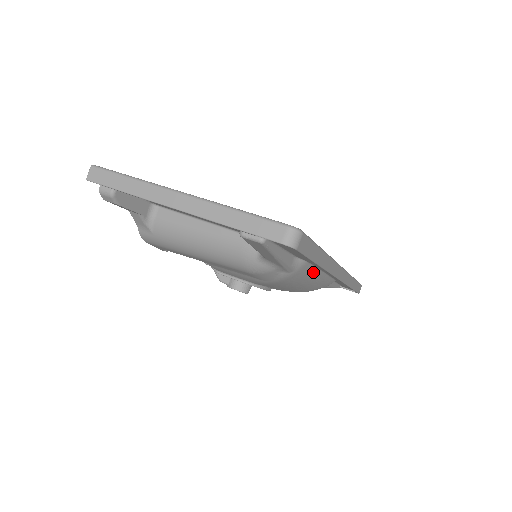
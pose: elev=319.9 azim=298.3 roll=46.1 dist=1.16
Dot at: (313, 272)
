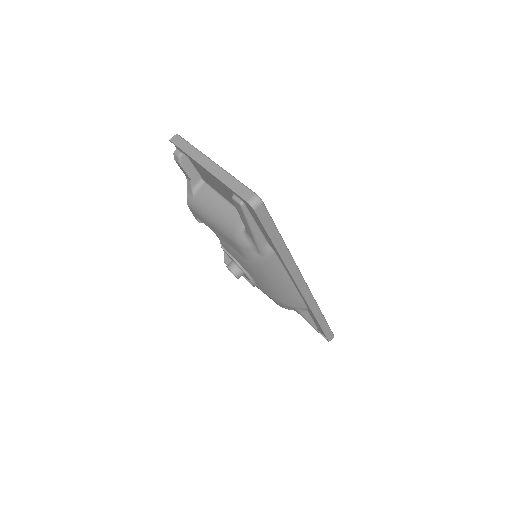
Dot at: (281, 271)
